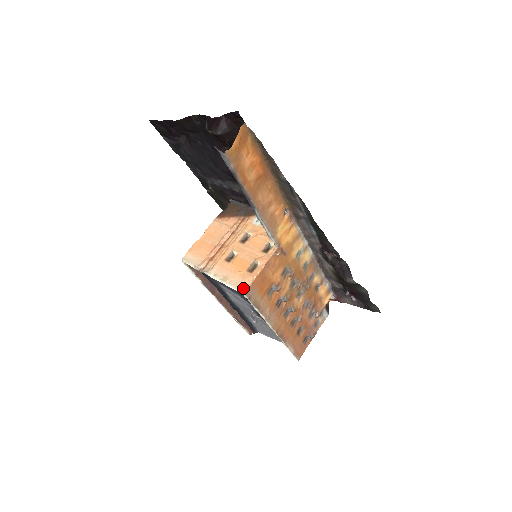
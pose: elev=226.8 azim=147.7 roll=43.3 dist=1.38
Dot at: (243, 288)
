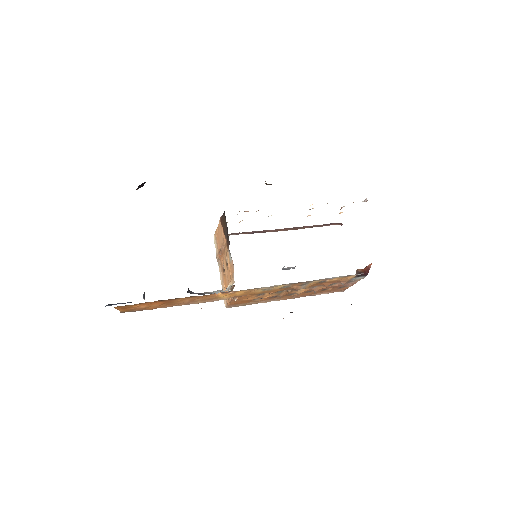
Dot at: (225, 304)
